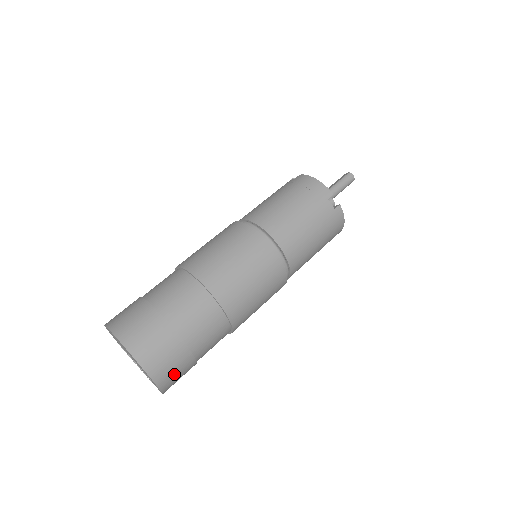
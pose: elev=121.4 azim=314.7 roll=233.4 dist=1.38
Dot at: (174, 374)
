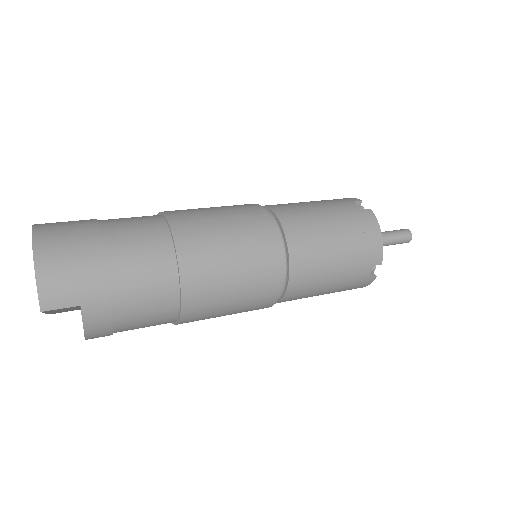
Dot at: (67, 270)
